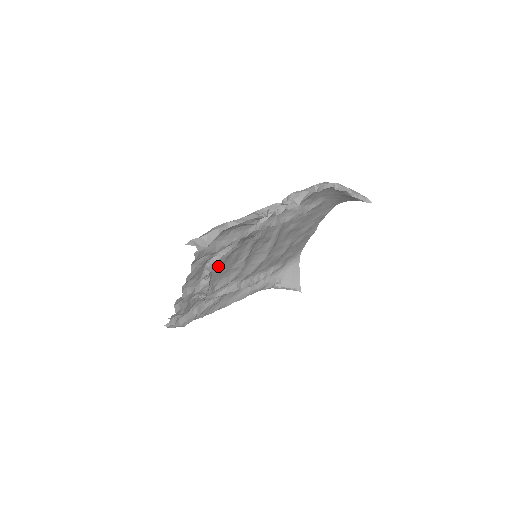
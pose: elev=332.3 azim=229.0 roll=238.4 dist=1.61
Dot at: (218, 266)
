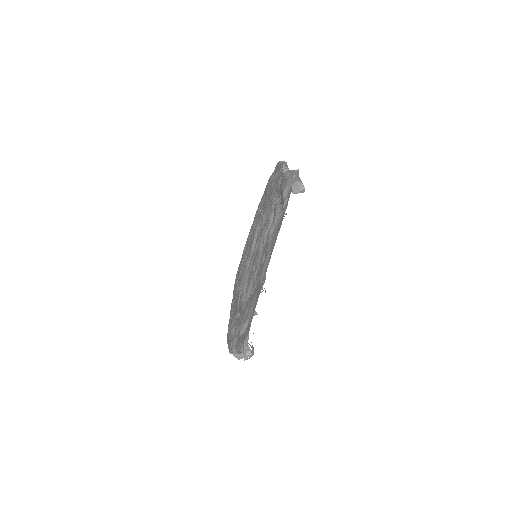
Dot at: occluded
